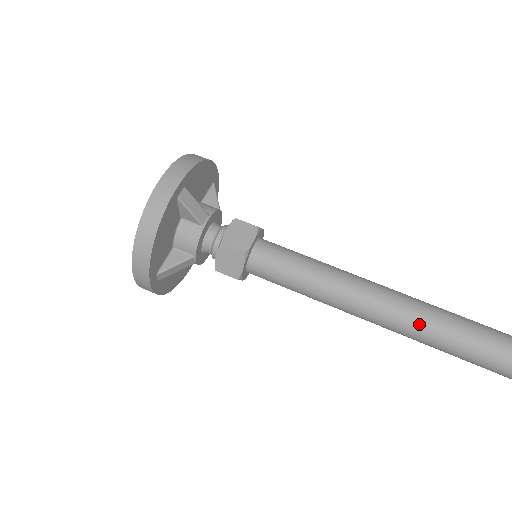
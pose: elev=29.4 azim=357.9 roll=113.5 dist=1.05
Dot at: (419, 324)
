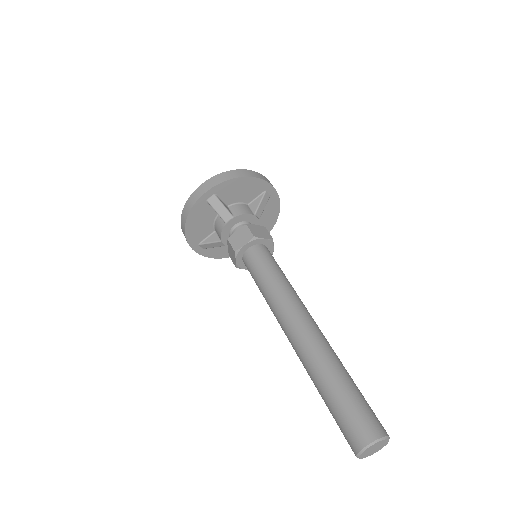
Dot at: (304, 358)
